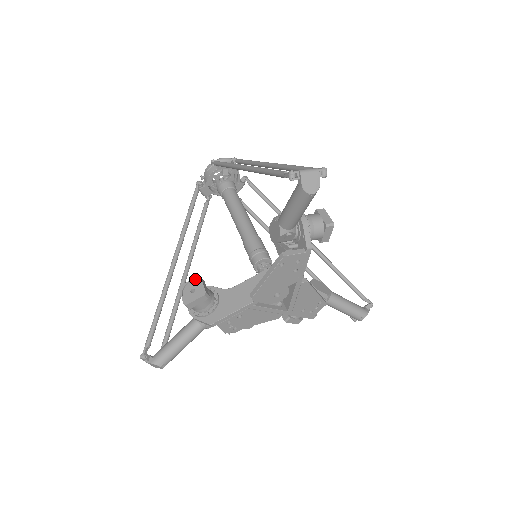
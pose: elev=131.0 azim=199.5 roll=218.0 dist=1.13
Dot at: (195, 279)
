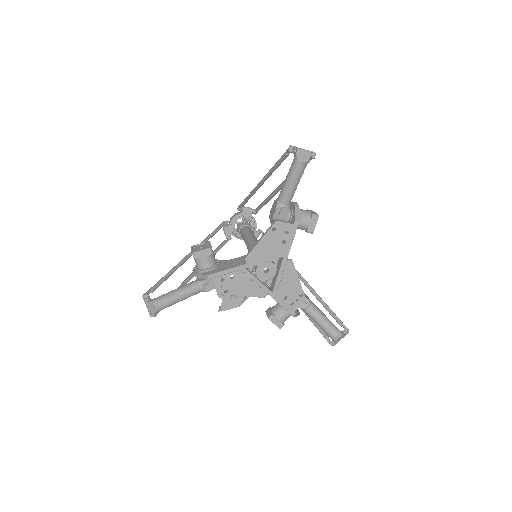
Dot at: (205, 242)
